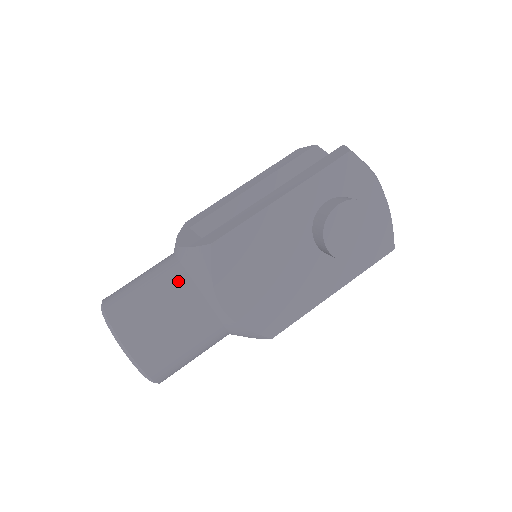
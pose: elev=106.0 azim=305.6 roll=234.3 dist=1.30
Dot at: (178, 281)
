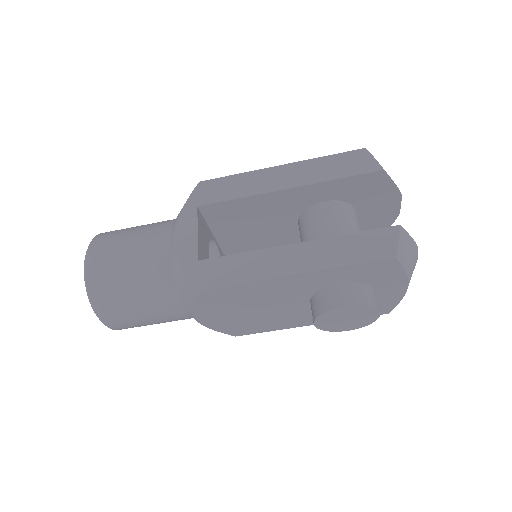
Dot at: (162, 283)
